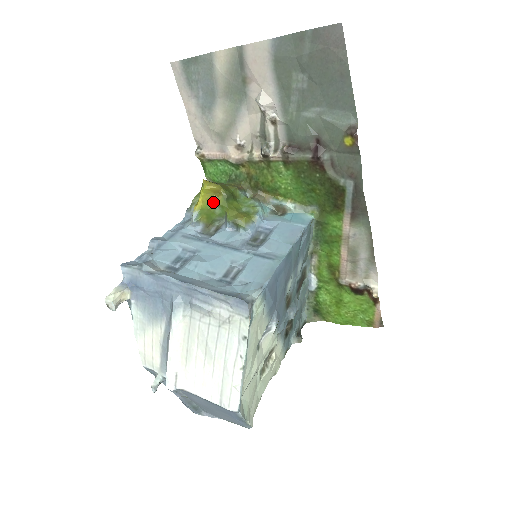
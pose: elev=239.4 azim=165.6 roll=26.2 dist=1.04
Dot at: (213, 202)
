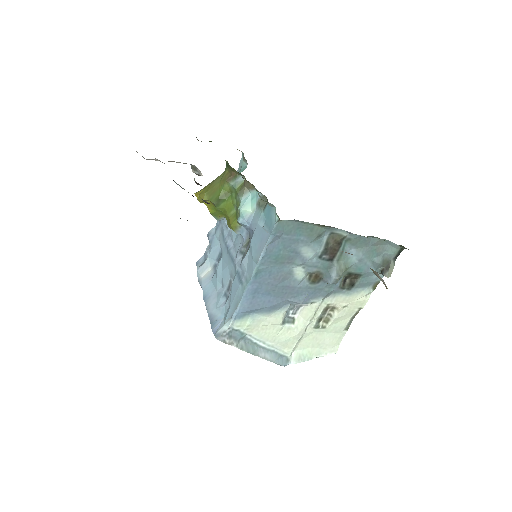
Dot at: (214, 206)
